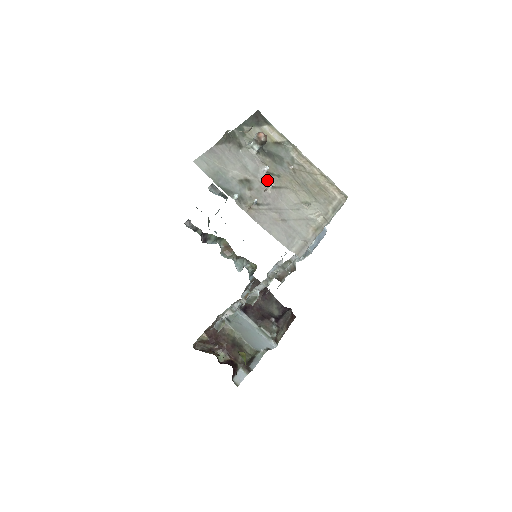
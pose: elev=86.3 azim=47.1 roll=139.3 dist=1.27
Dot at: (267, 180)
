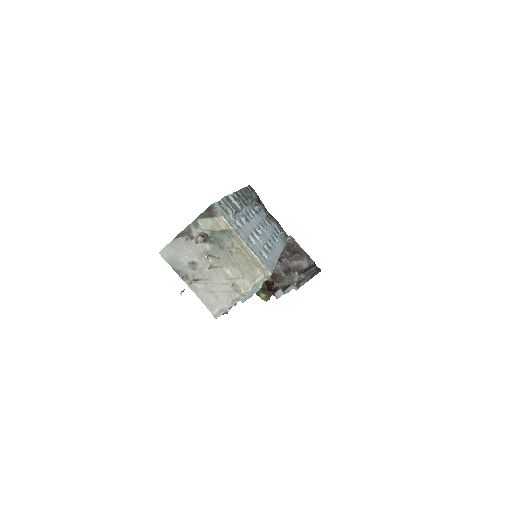
Dot at: (208, 262)
